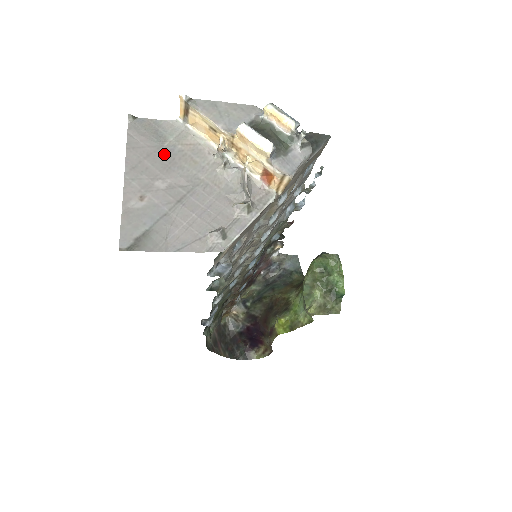
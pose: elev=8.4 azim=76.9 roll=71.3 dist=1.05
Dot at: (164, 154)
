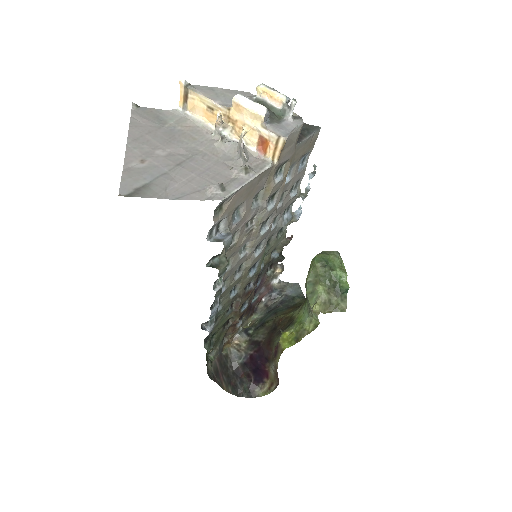
Dot at: (165, 132)
